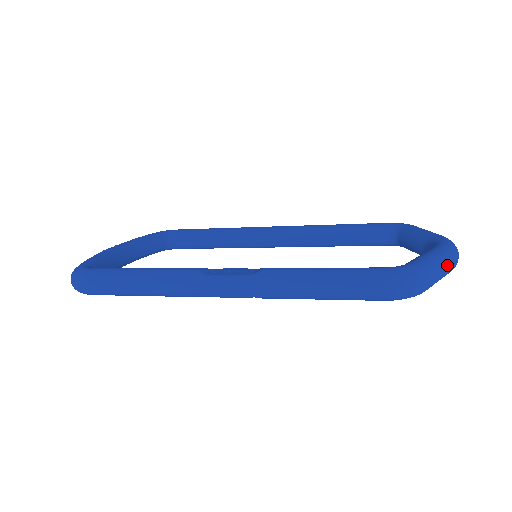
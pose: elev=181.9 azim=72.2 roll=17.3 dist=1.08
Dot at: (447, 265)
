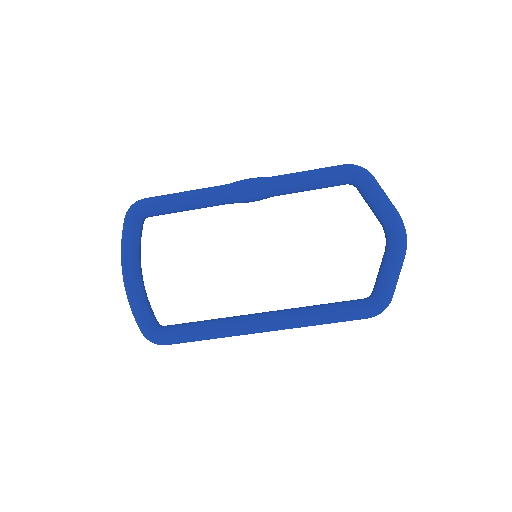
Dot at: occluded
